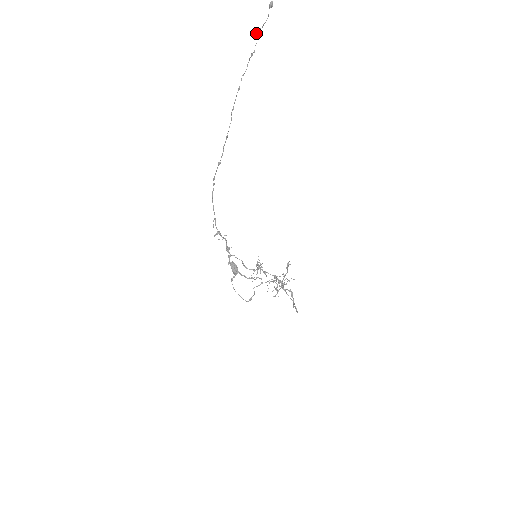
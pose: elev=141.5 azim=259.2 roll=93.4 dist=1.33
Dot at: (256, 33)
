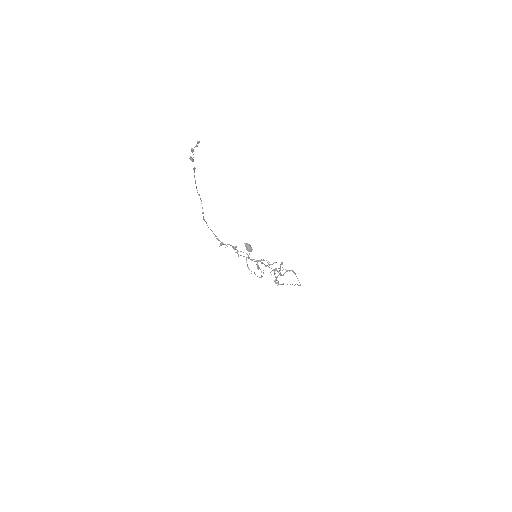
Dot at: occluded
